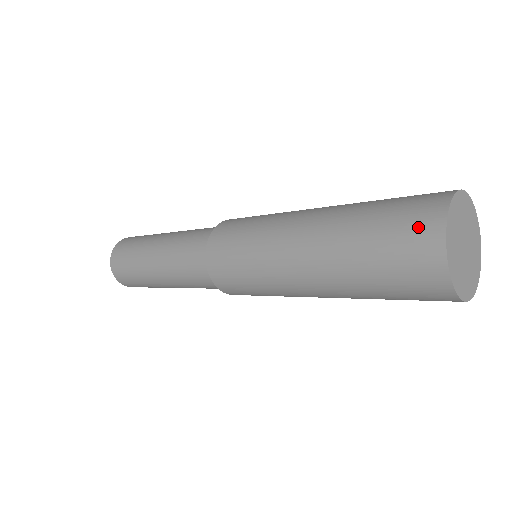
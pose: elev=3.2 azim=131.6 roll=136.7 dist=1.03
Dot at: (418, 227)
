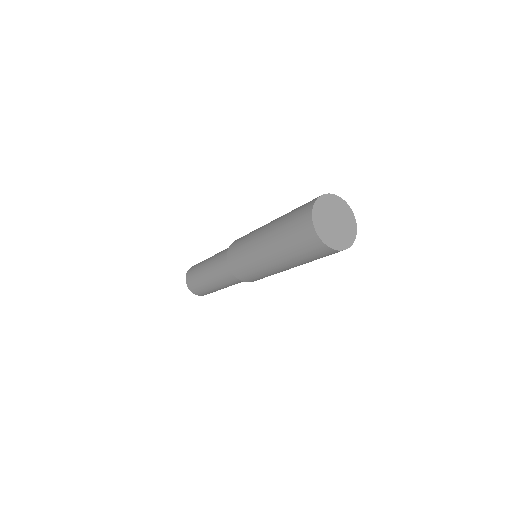
Dot at: (303, 214)
